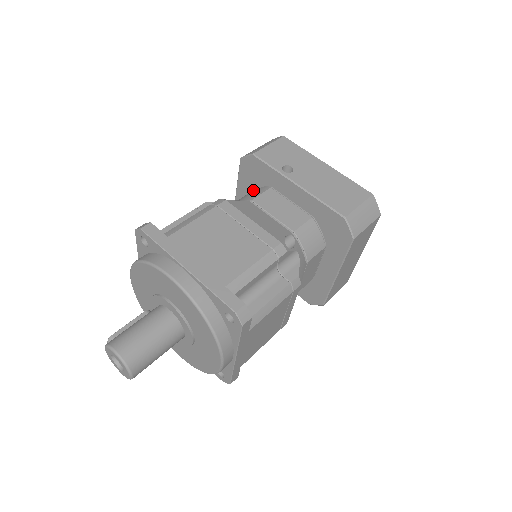
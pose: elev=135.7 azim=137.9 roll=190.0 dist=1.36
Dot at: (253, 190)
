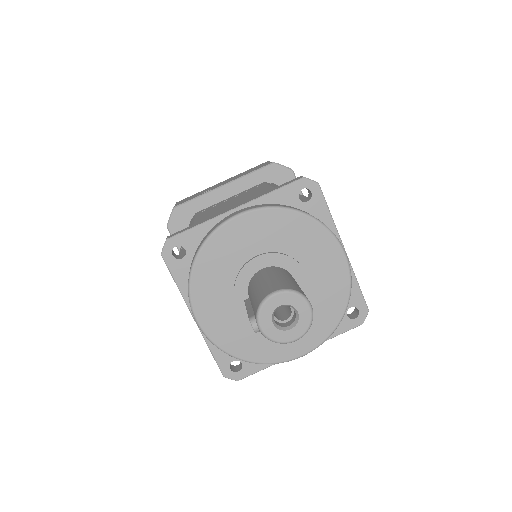
Dot at: occluded
